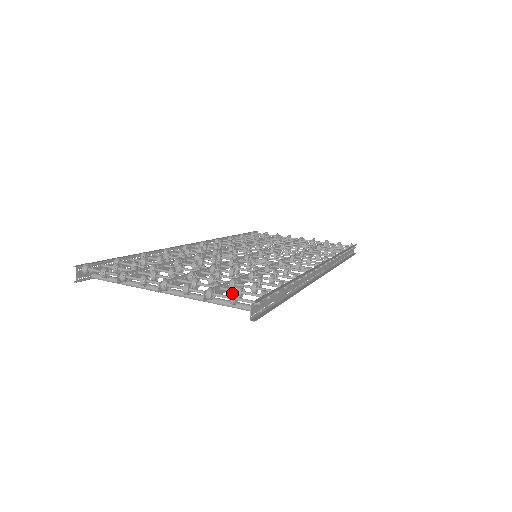
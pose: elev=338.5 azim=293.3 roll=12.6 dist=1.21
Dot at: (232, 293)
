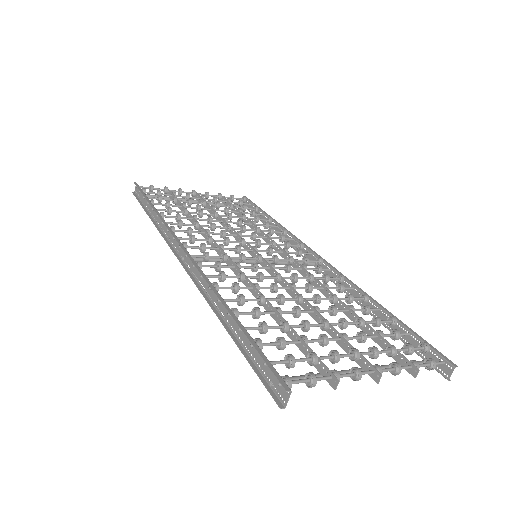
Dot at: (434, 362)
